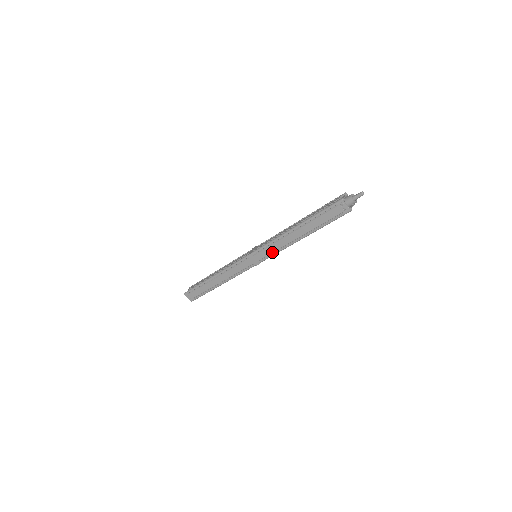
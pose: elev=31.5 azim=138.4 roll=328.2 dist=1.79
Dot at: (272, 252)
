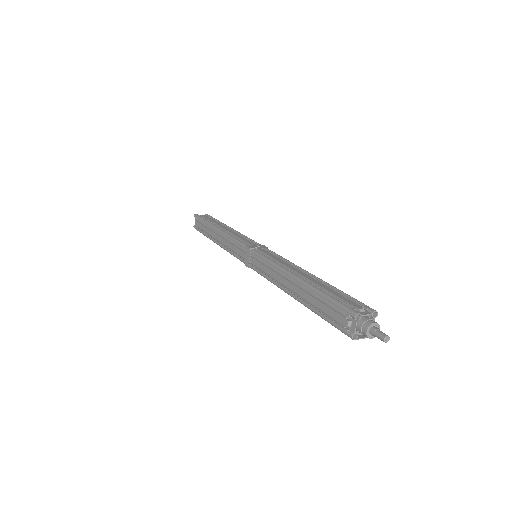
Dot at: occluded
